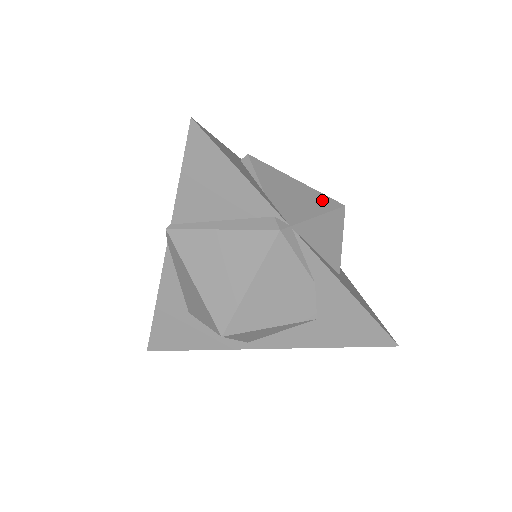
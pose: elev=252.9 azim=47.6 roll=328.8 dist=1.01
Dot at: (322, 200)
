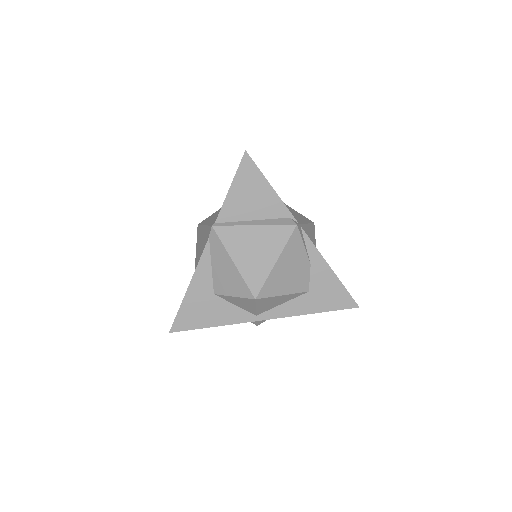
Dot at: (303, 217)
